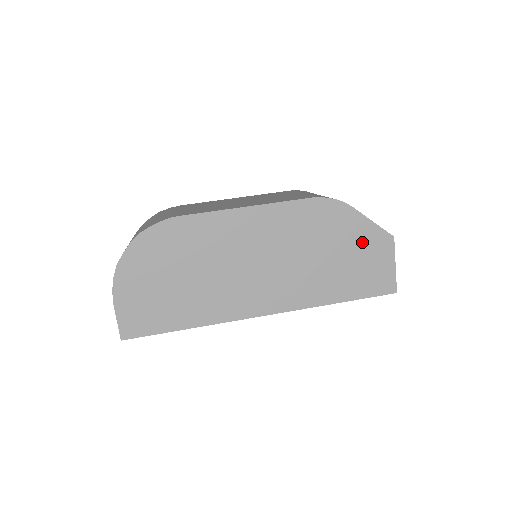
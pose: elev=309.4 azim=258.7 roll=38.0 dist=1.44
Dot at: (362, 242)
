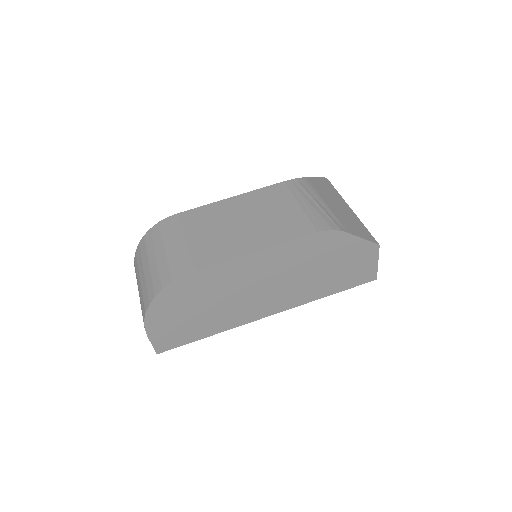
Dot at: (352, 254)
